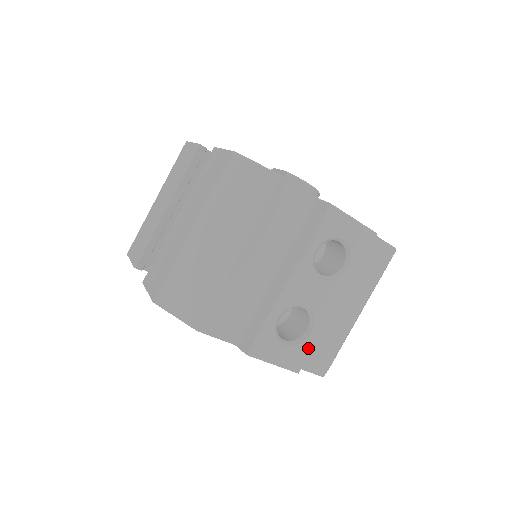
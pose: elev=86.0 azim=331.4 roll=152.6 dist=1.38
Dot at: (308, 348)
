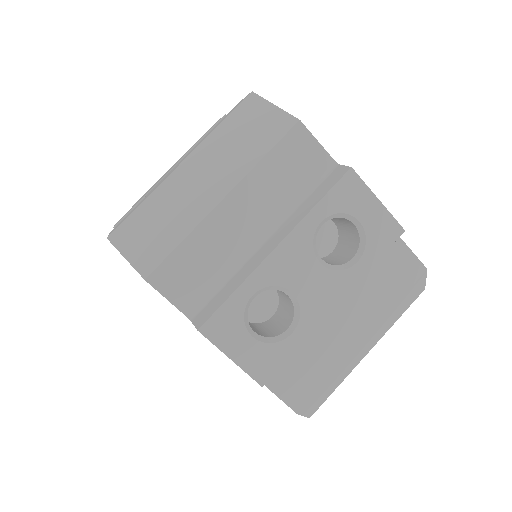
Dot at: (283, 354)
